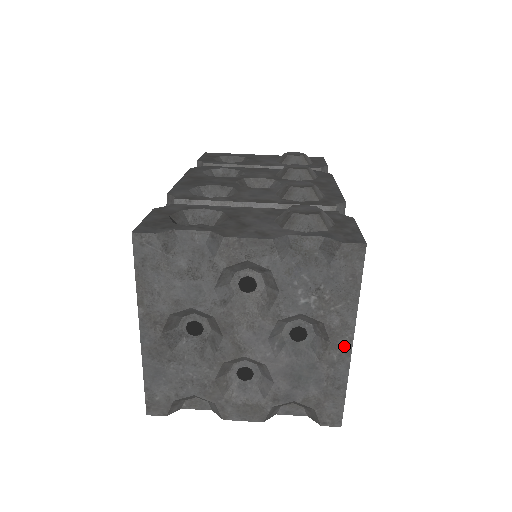
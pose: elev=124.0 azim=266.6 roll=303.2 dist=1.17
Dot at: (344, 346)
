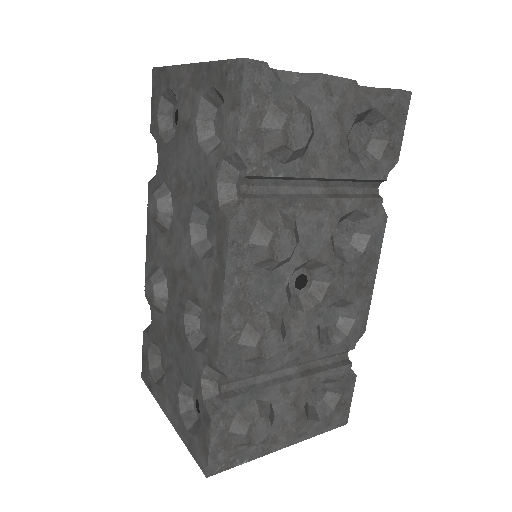
Dot at: occluded
